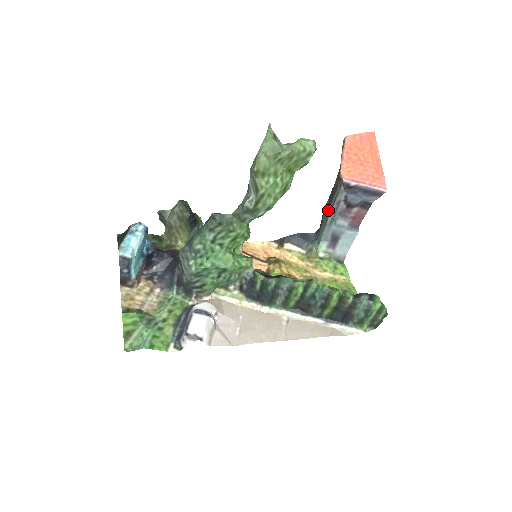
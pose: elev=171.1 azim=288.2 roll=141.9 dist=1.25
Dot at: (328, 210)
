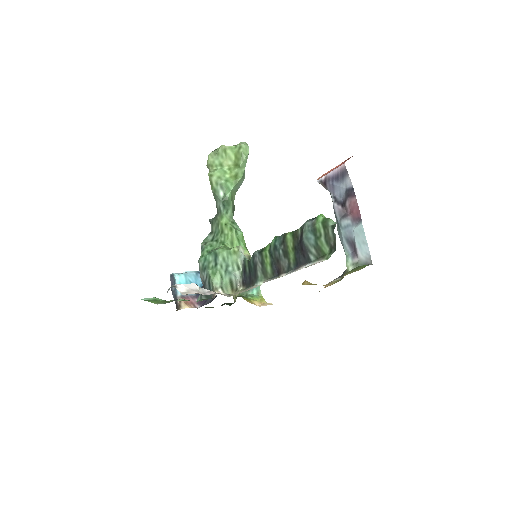
Dot at: occluded
